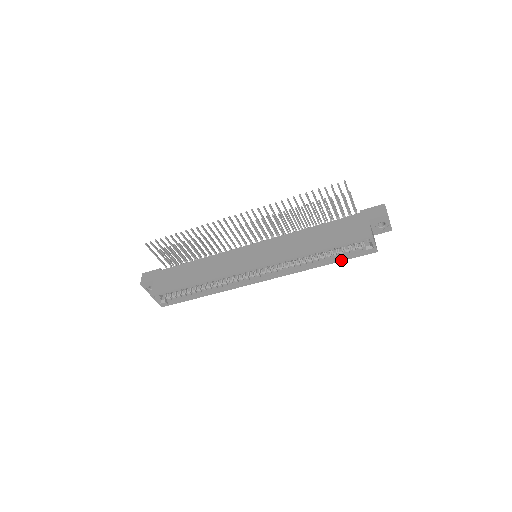
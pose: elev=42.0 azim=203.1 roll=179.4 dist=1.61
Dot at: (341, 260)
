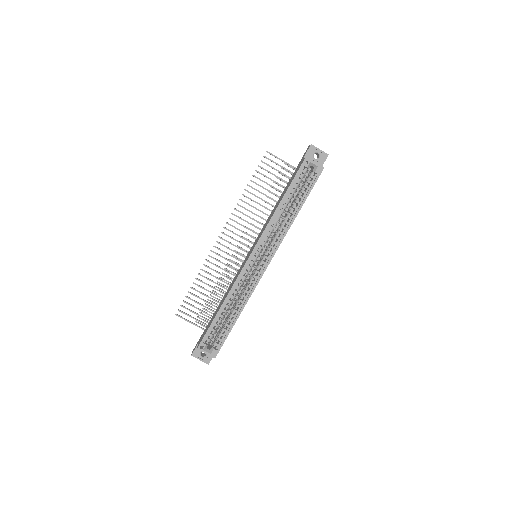
Dot at: (306, 196)
